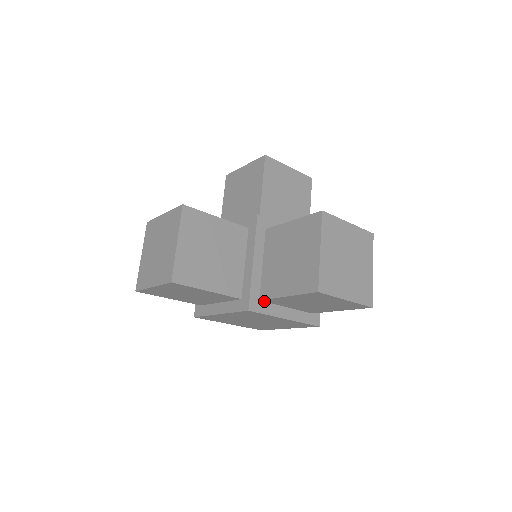
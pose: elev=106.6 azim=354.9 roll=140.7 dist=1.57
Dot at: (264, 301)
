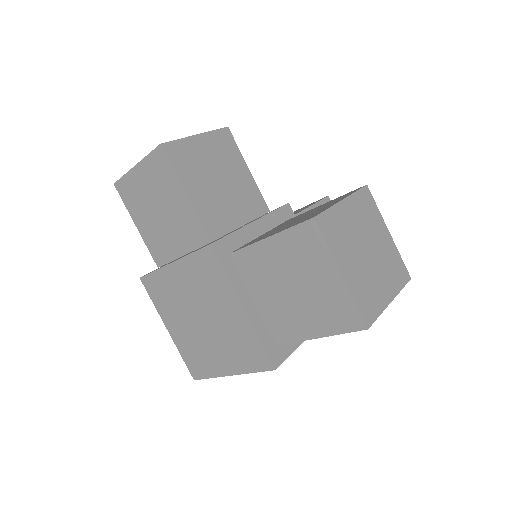
Dot at: (234, 260)
